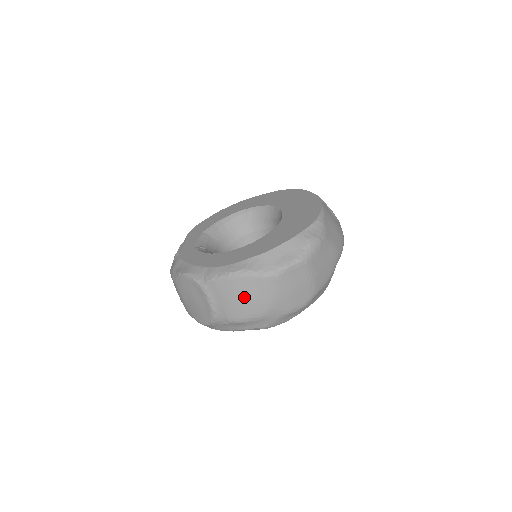
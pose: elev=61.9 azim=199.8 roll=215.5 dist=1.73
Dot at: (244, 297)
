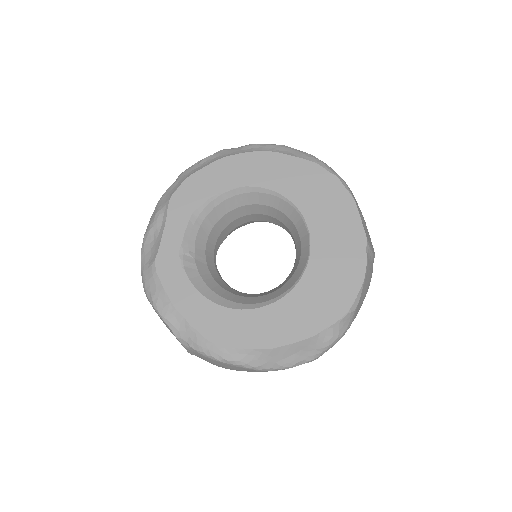
Dot at: occluded
